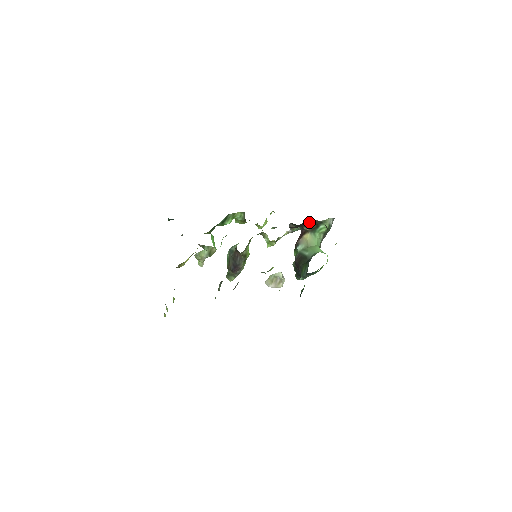
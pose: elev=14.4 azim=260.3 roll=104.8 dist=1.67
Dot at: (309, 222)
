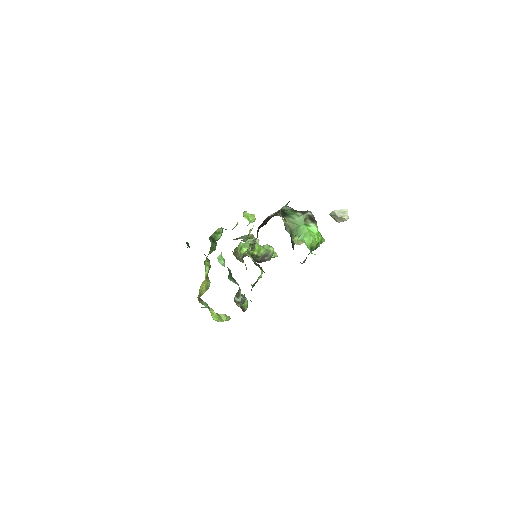
Dot at: (270, 217)
